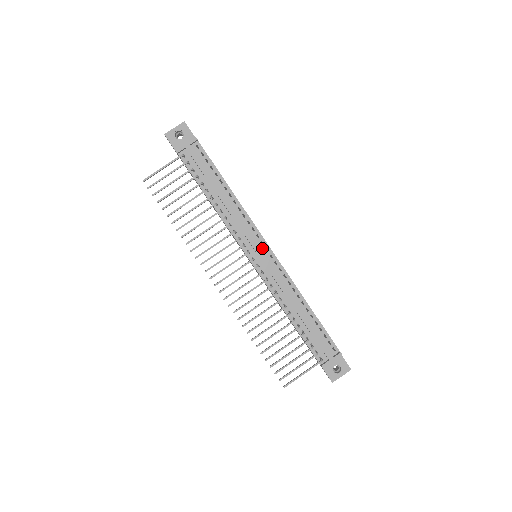
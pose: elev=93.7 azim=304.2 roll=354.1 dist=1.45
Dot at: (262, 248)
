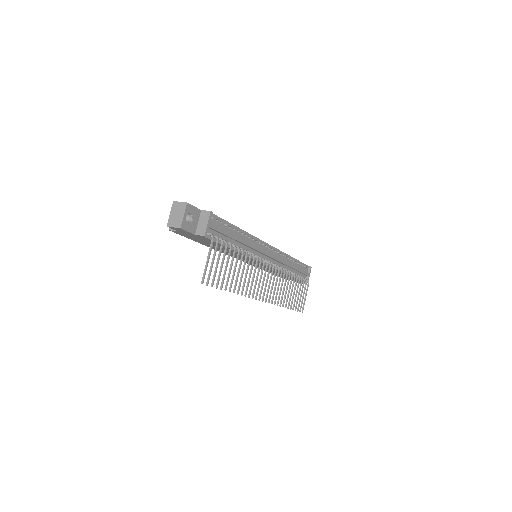
Dot at: (267, 250)
